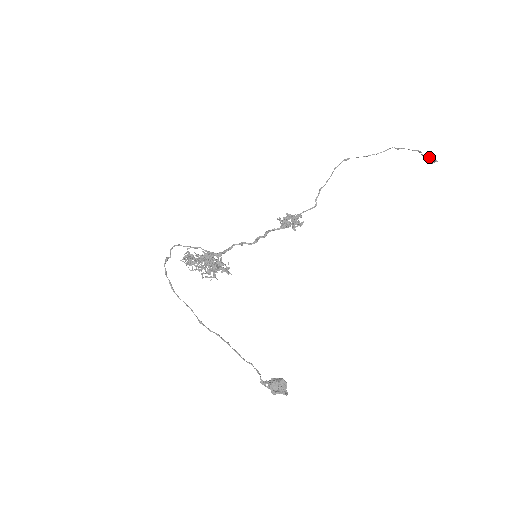
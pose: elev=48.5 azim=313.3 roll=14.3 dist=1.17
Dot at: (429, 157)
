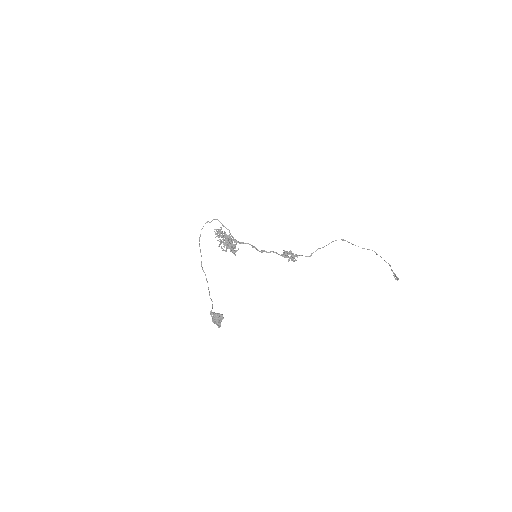
Dot at: occluded
